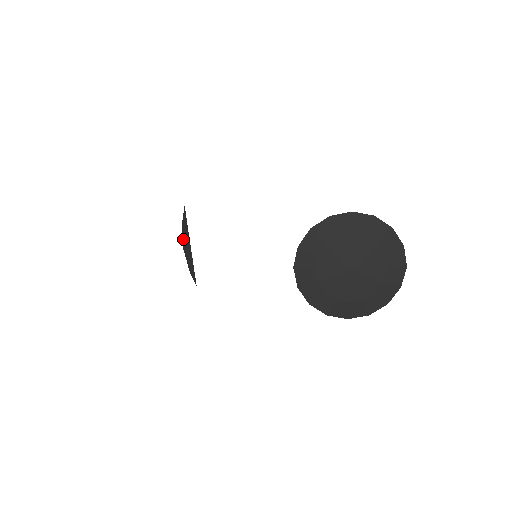
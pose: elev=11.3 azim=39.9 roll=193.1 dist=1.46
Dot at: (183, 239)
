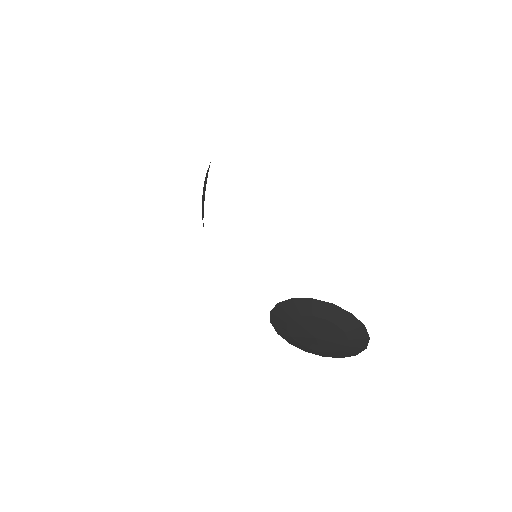
Dot at: occluded
